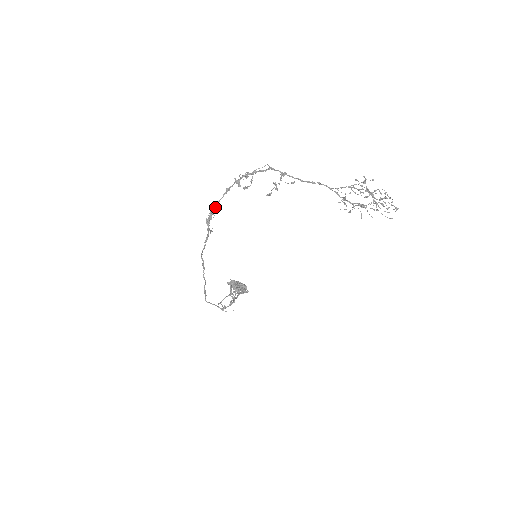
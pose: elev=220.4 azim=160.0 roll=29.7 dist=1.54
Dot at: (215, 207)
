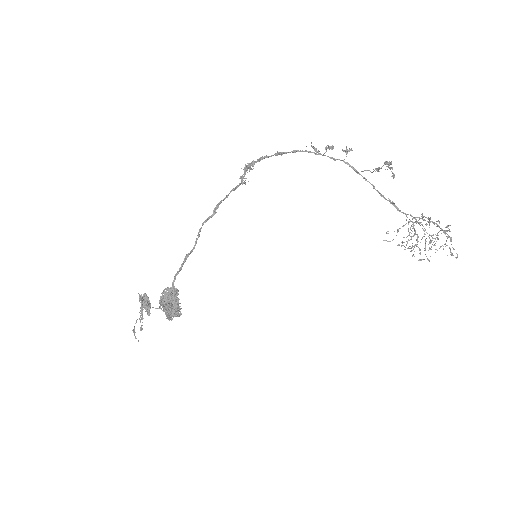
Dot at: (259, 160)
